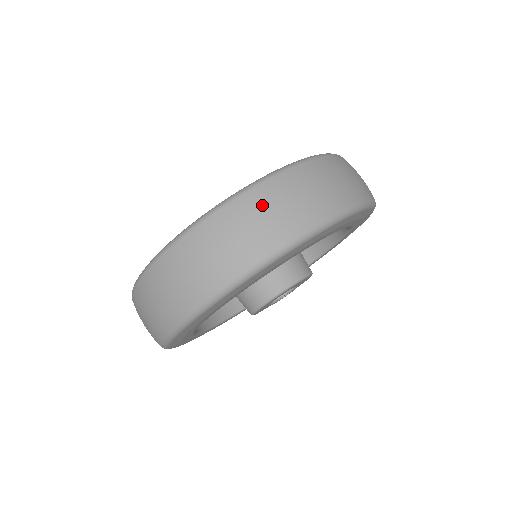
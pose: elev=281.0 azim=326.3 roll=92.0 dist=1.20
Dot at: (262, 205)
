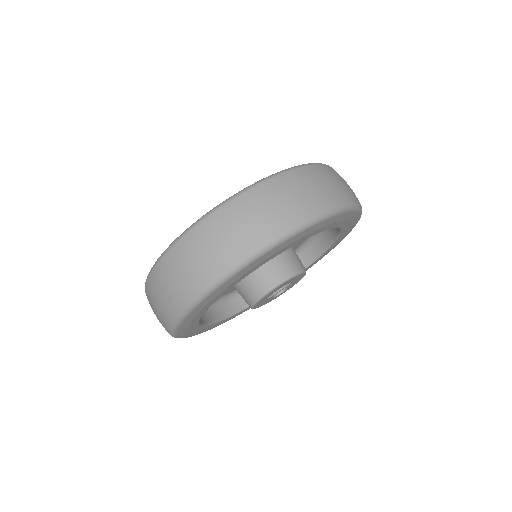
Dot at: (186, 255)
